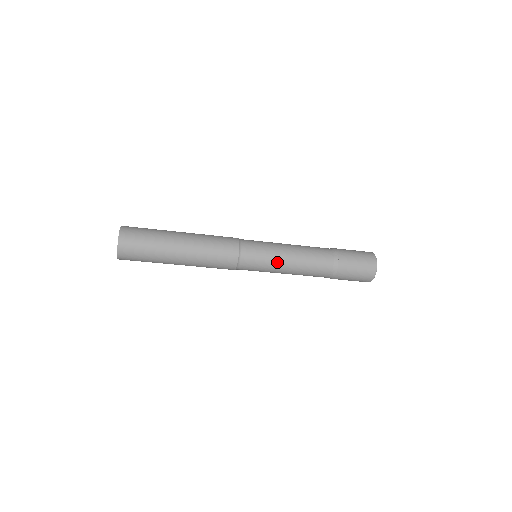
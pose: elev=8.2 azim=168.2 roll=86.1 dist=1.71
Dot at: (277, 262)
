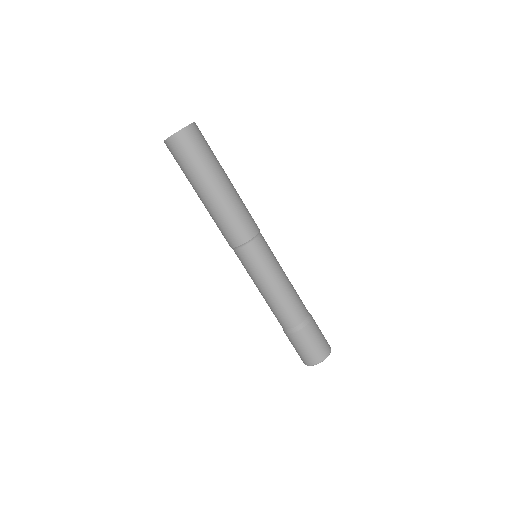
Dot at: (260, 280)
